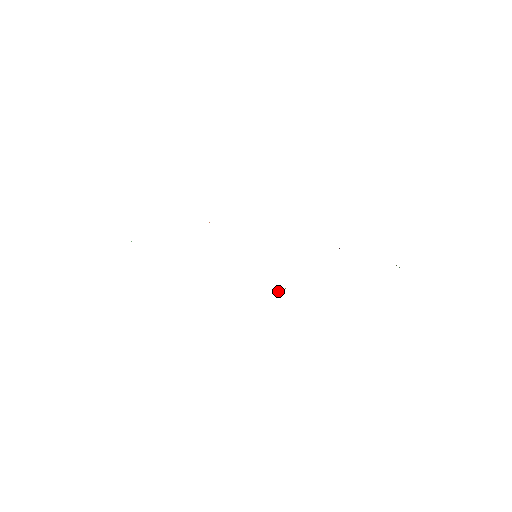
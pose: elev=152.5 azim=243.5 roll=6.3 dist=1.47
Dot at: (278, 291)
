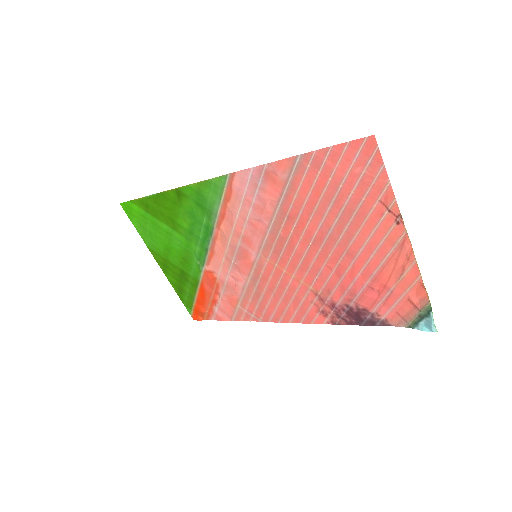
Dot at: (275, 178)
